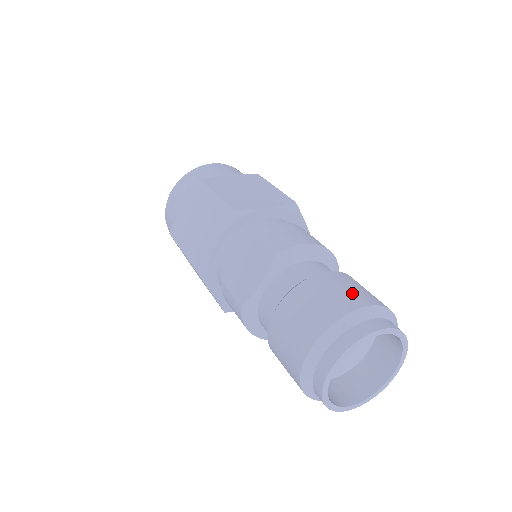
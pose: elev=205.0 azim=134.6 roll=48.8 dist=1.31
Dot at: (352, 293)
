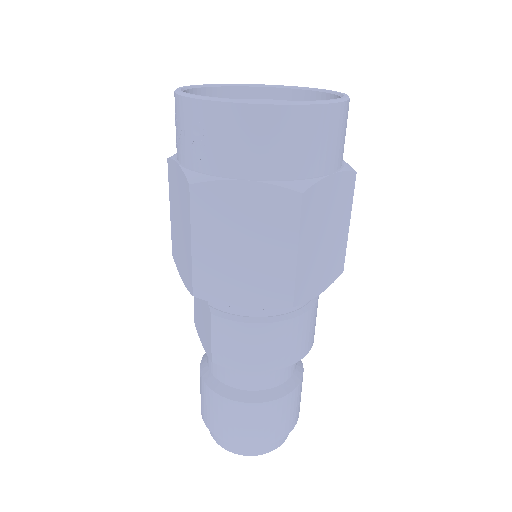
Dot at: (245, 432)
